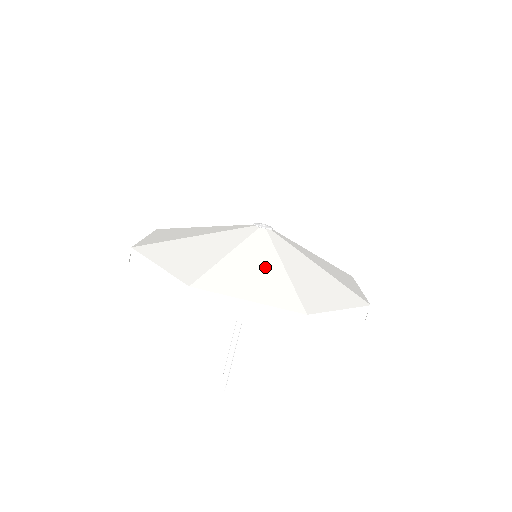
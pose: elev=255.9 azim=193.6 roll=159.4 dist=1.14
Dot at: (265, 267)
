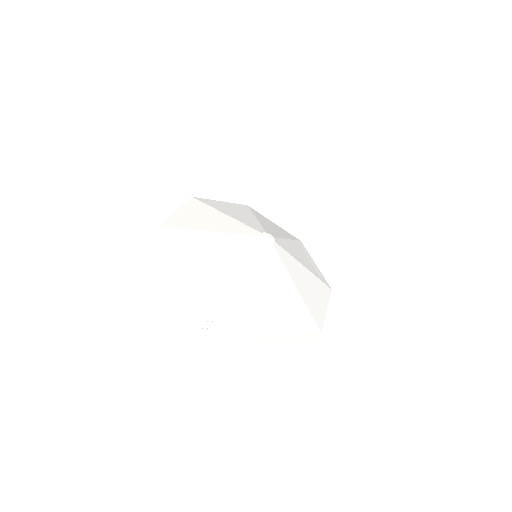
Dot at: (249, 284)
